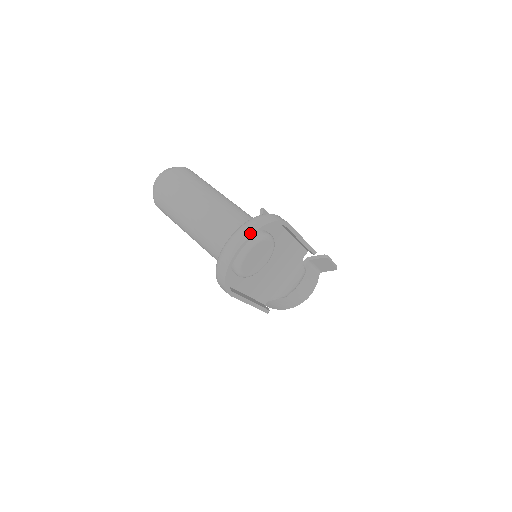
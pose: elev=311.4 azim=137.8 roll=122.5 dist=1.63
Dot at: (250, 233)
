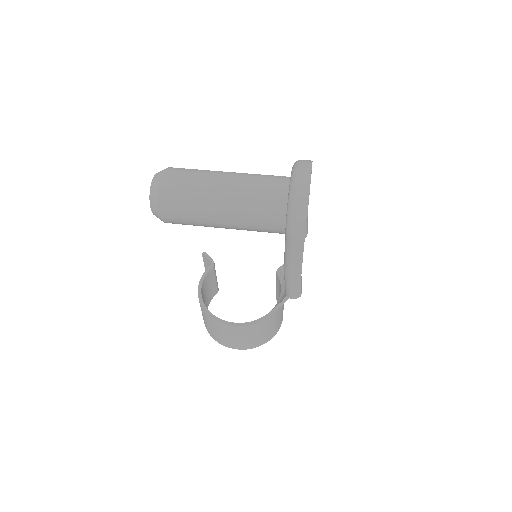
Dot at: (310, 164)
